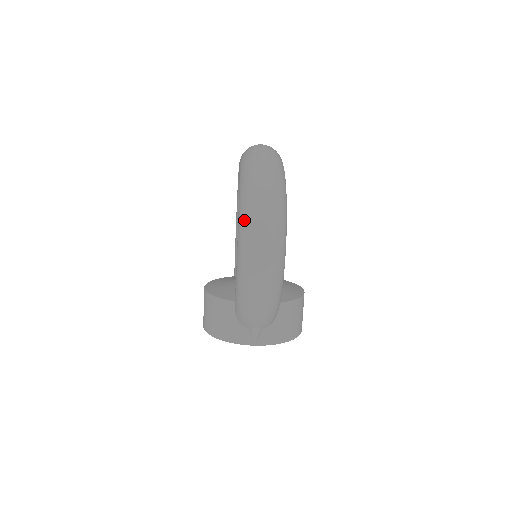
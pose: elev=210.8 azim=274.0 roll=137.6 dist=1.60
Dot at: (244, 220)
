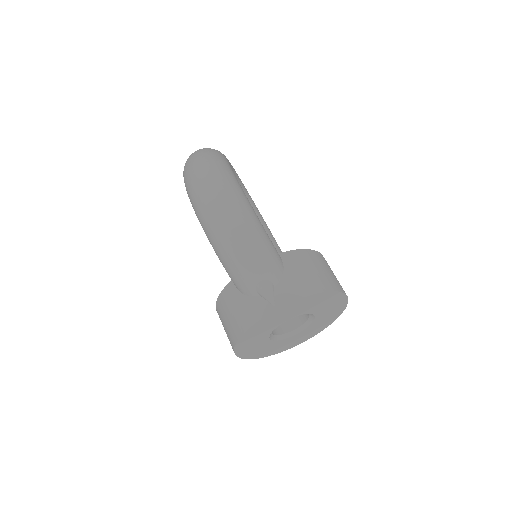
Dot at: (185, 182)
